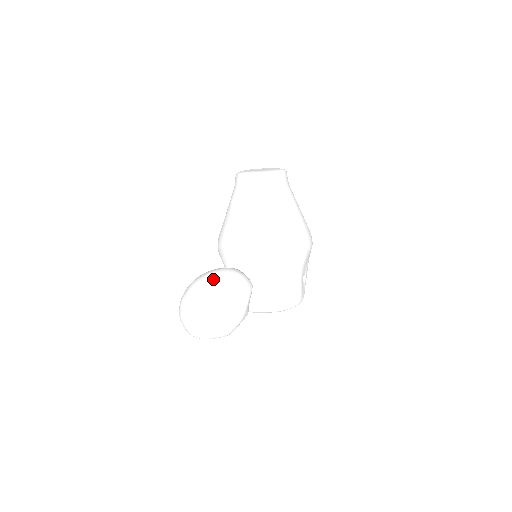
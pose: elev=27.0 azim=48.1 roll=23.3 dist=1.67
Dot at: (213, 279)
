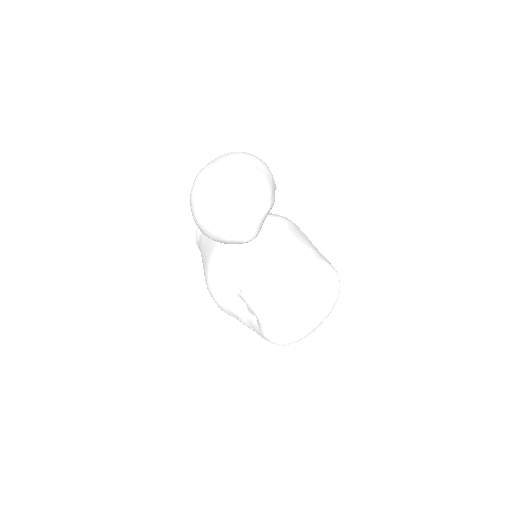
Dot at: occluded
